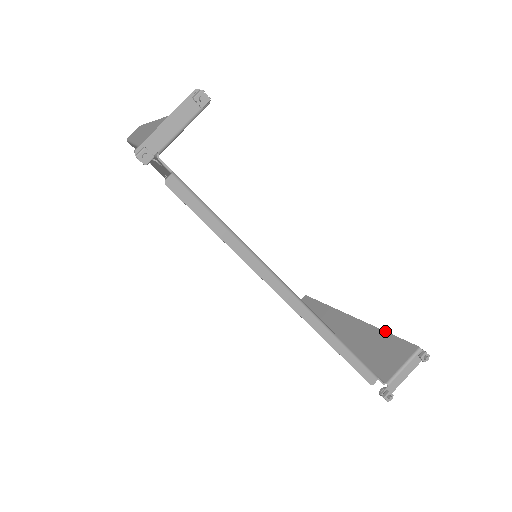
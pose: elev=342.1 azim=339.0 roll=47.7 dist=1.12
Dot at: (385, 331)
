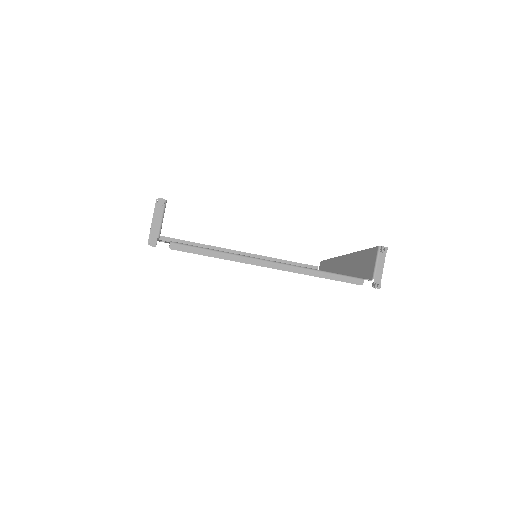
Dot at: (362, 250)
